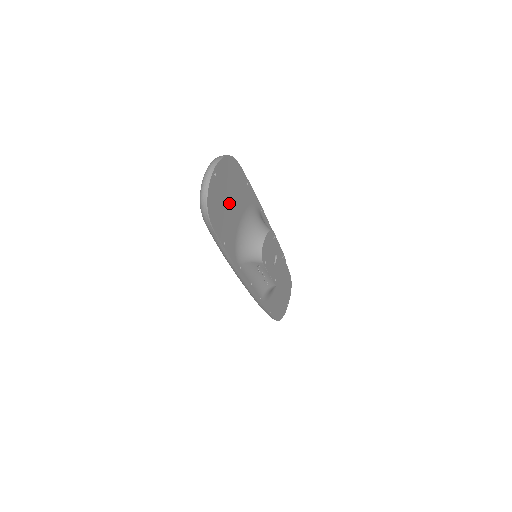
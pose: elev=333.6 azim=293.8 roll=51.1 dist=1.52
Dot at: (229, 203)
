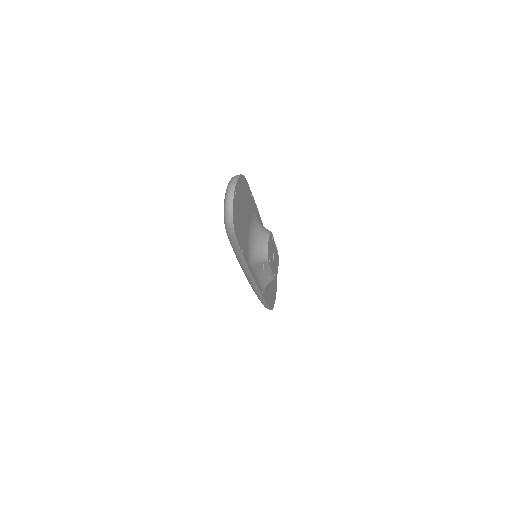
Dot at: (243, 215)
